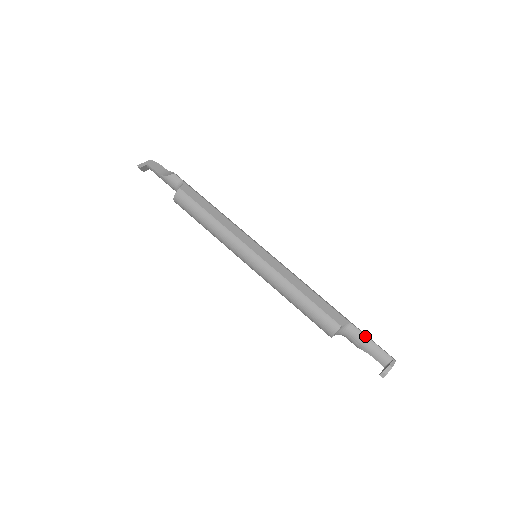
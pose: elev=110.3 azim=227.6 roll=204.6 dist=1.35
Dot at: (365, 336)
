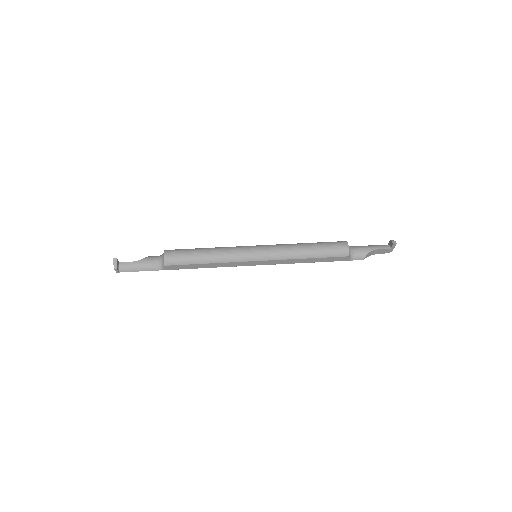
Dot at: (362, 246)
